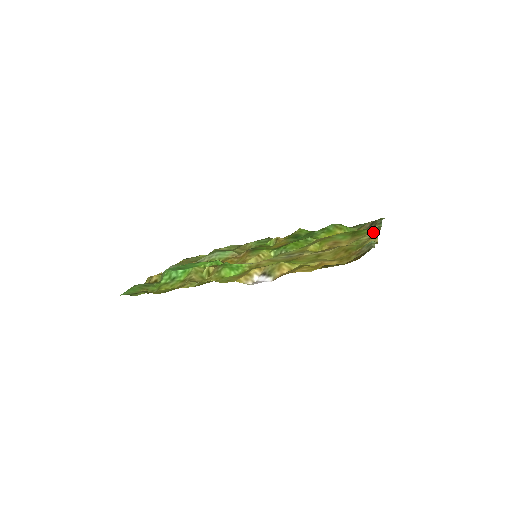
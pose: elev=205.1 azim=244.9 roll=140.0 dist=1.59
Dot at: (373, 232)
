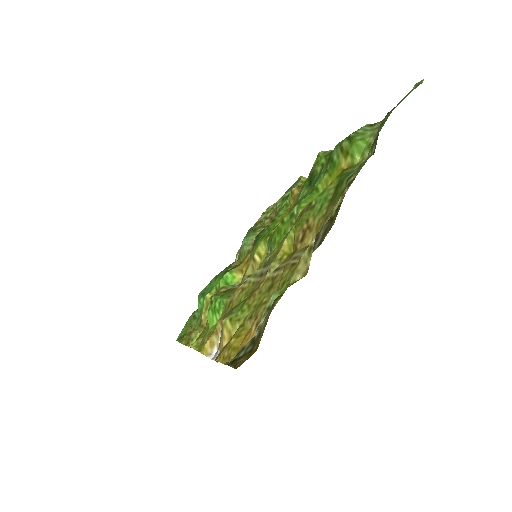
Dot at: (342, 197)
